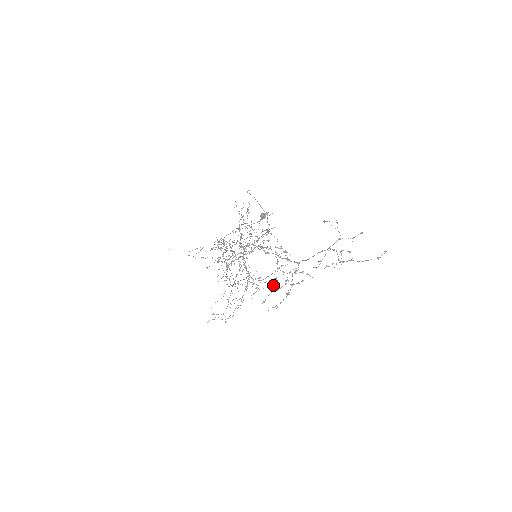
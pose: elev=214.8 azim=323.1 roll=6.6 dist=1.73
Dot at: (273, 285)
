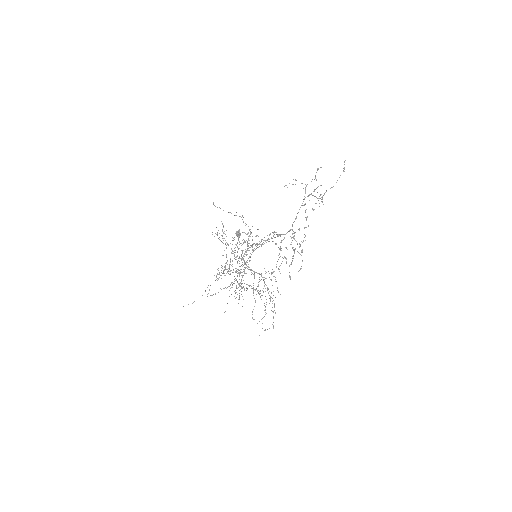
Dot at: occluded
